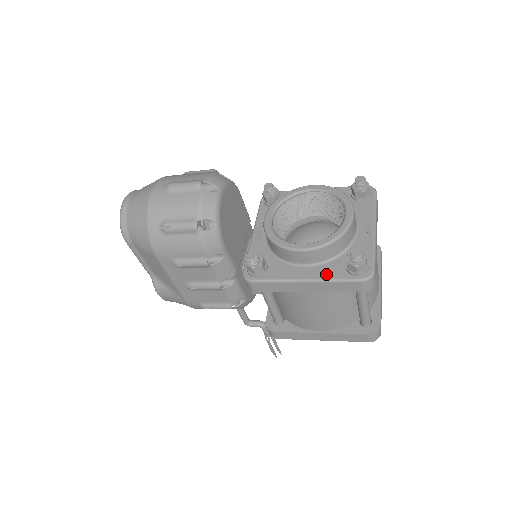
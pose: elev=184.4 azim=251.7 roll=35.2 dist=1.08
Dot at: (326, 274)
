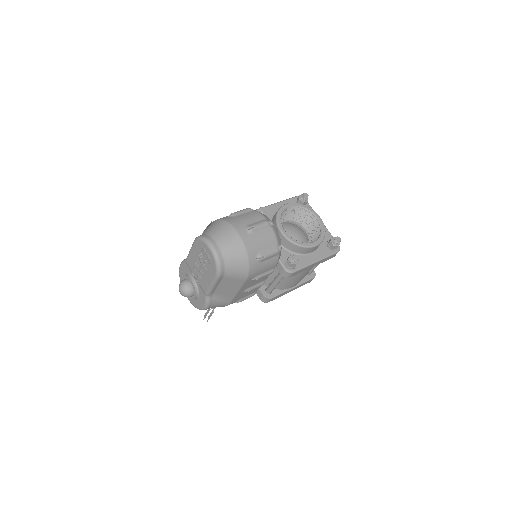
Dot at: (323, 254)
